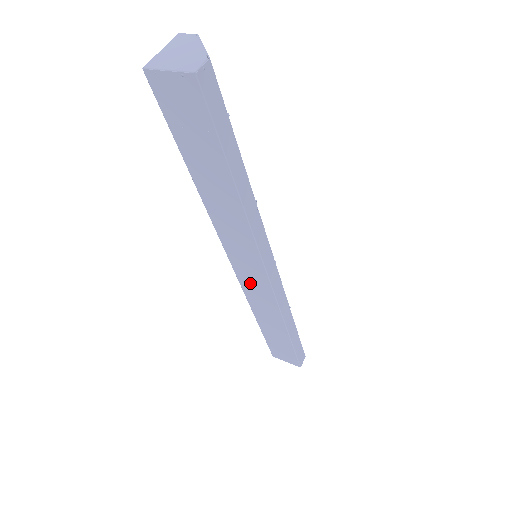
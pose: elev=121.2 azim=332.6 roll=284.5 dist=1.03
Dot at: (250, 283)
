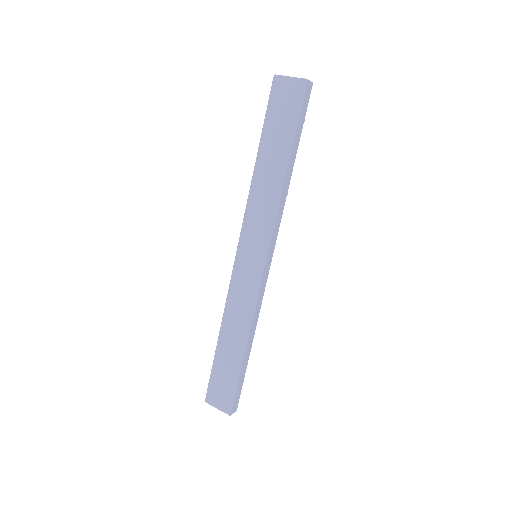
Dot at: (242, 275)
